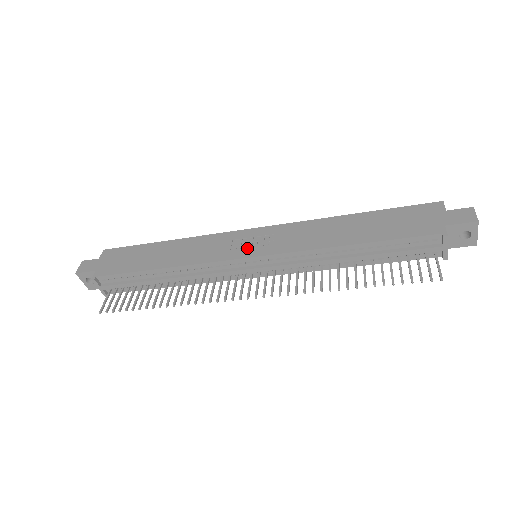
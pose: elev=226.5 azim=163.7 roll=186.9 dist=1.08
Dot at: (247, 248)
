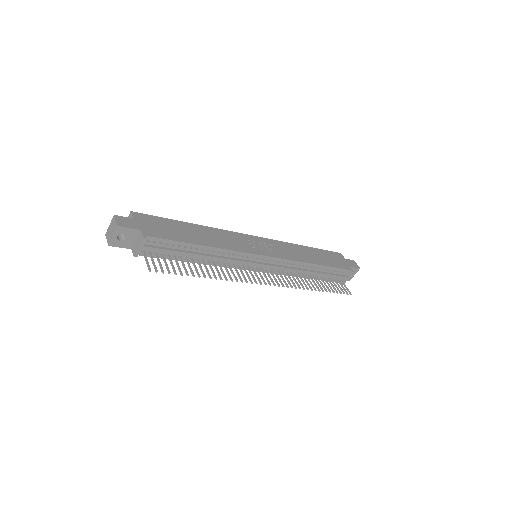
Dot at: (261, 249)
